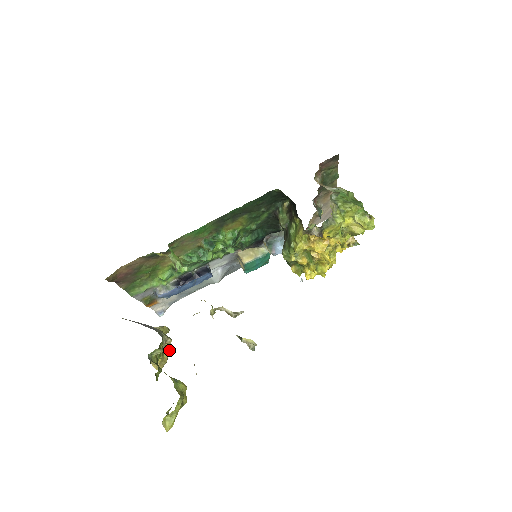
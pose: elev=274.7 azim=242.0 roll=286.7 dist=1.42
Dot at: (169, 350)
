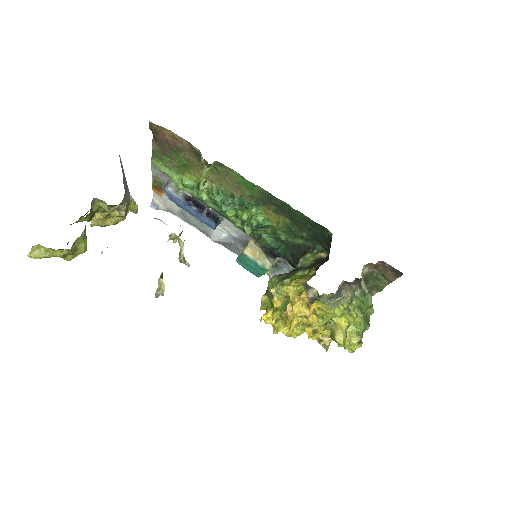
Dot at: (116, 222)
